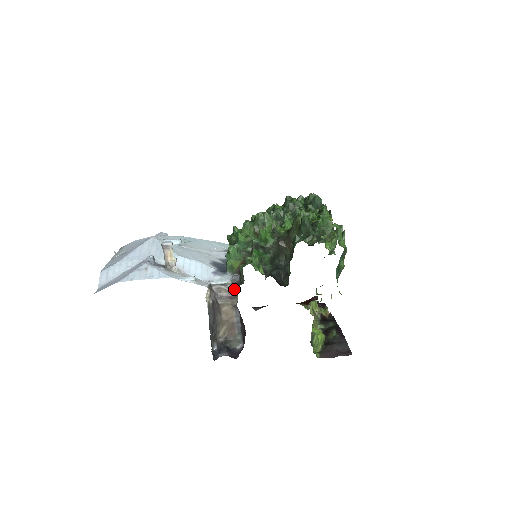
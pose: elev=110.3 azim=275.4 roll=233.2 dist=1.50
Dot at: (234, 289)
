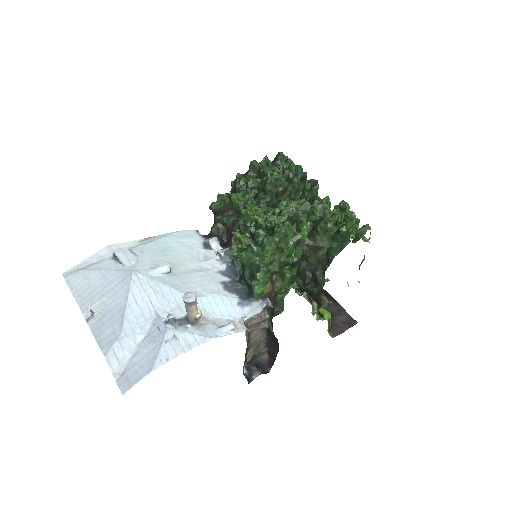
Dot at: (263, 313)
